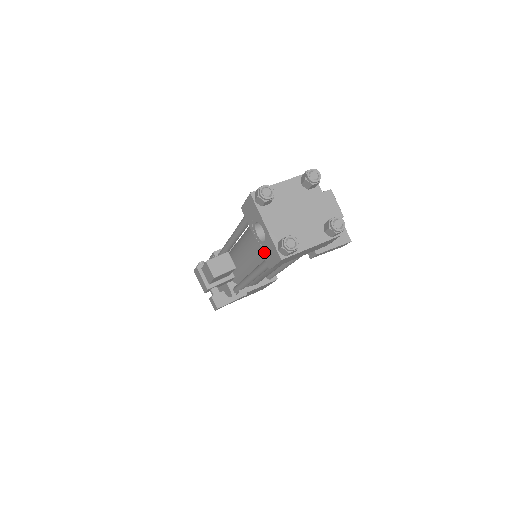
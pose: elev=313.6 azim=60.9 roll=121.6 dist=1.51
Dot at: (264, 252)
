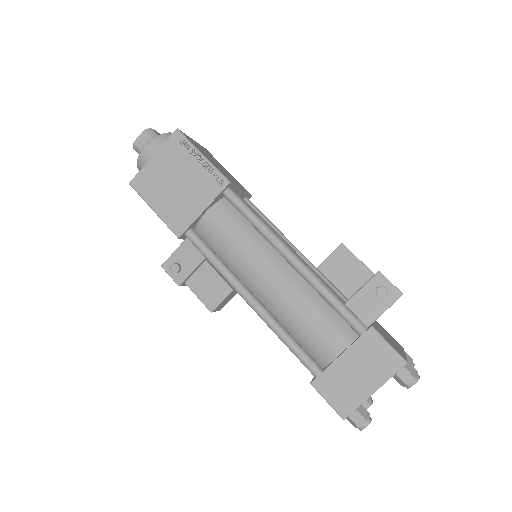
Dot at: occluded
